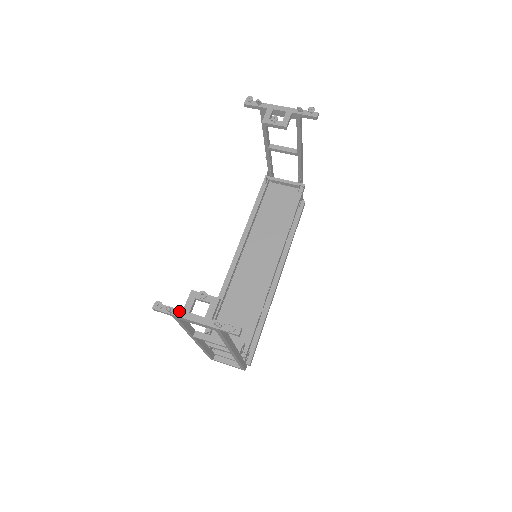
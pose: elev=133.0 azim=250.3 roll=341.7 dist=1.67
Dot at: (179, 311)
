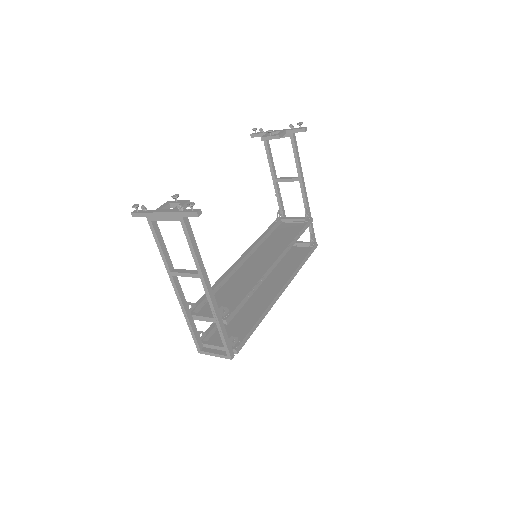
Dot at: (152, 210)
